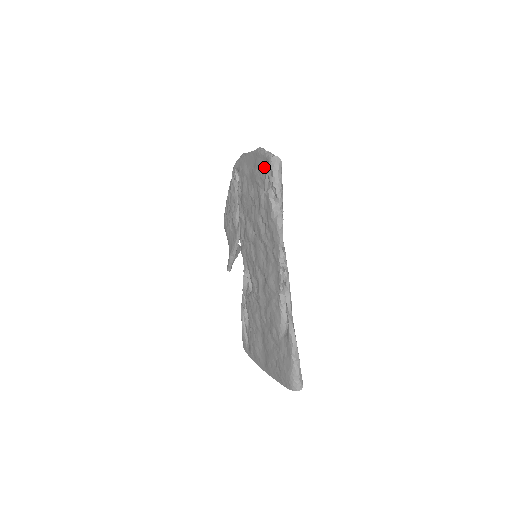
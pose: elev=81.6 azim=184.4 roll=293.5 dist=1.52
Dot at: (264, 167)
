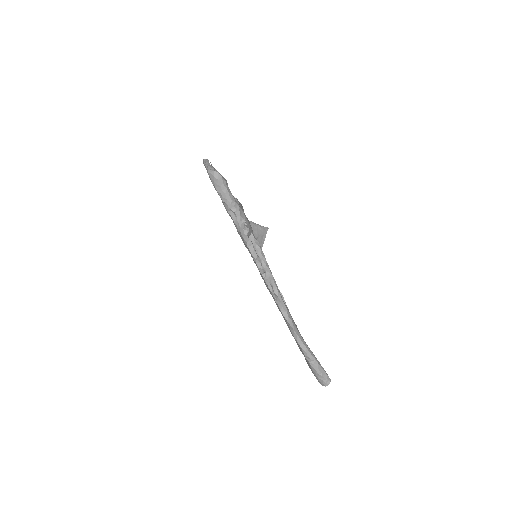
Dot at: occluded
